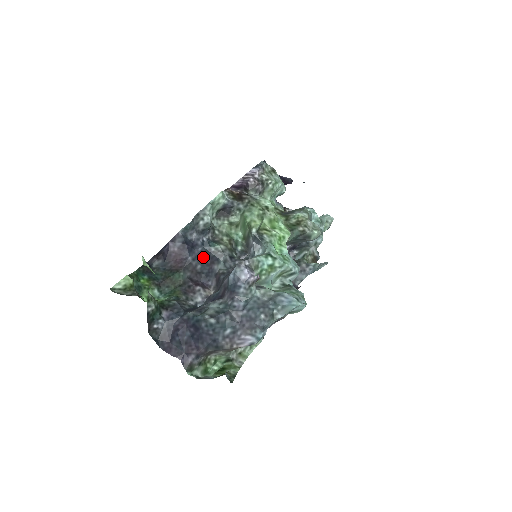
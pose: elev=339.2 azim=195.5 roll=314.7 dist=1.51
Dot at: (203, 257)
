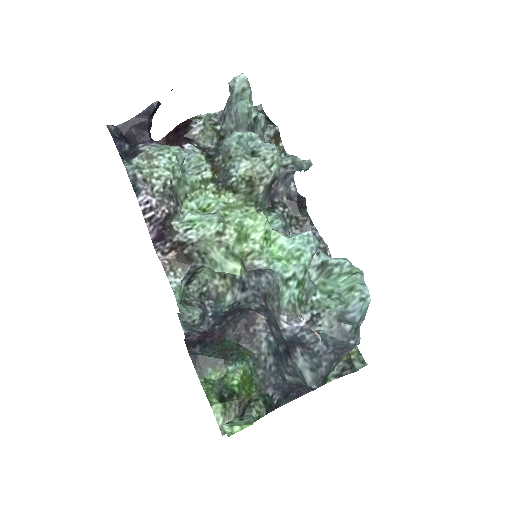
Dot at: (225, 315)
